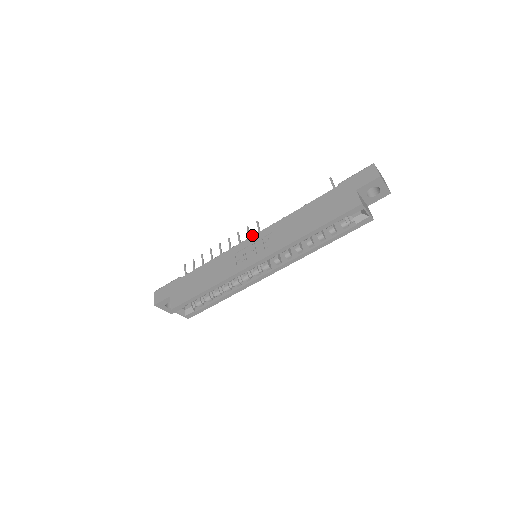
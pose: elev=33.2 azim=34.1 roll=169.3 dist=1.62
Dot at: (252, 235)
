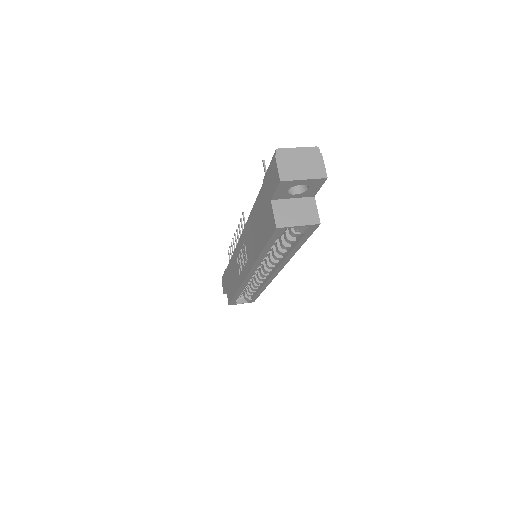
Dot at: occluded
